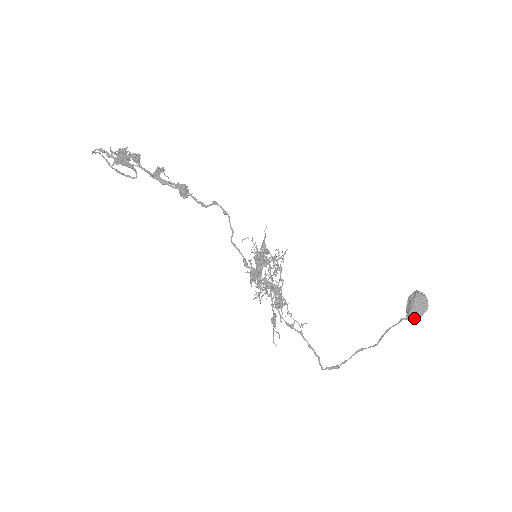
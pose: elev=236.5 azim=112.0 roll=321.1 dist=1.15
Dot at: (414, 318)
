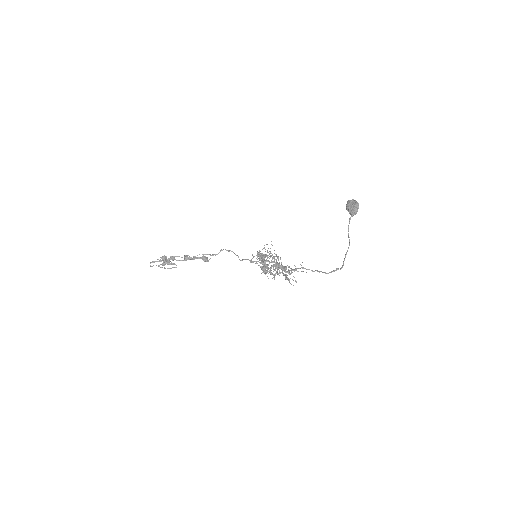
Dot at: (354, 211)
